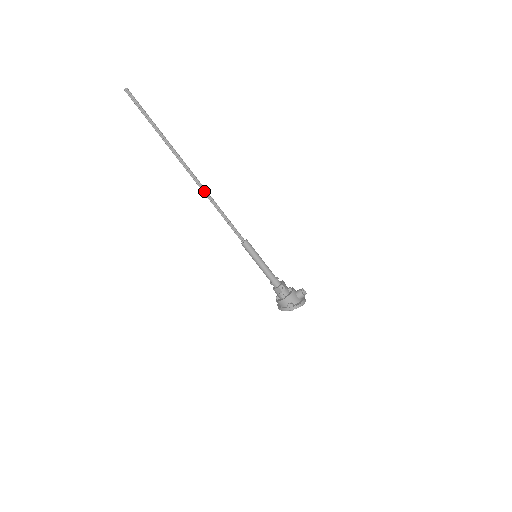
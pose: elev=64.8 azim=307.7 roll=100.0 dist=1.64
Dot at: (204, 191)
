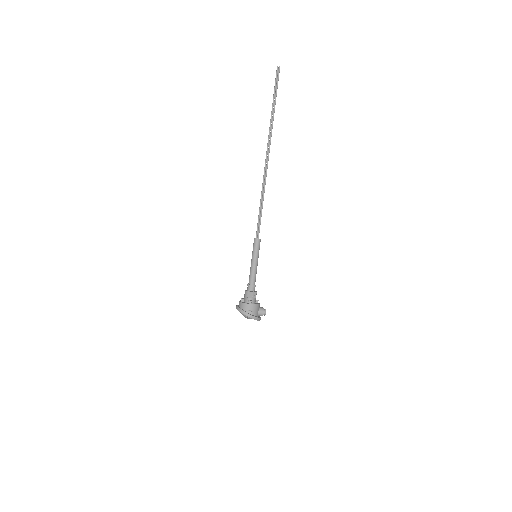
Dot at: (264, 179)
